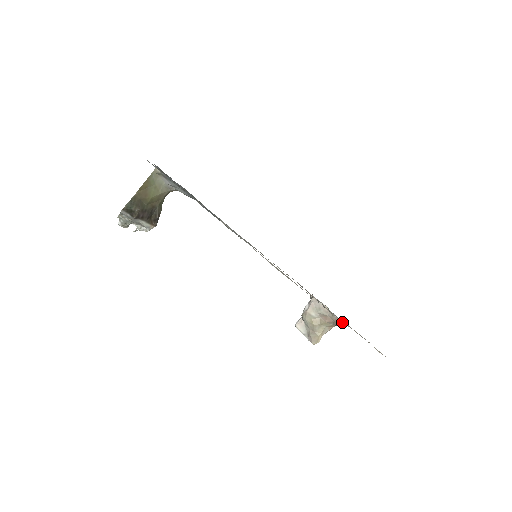
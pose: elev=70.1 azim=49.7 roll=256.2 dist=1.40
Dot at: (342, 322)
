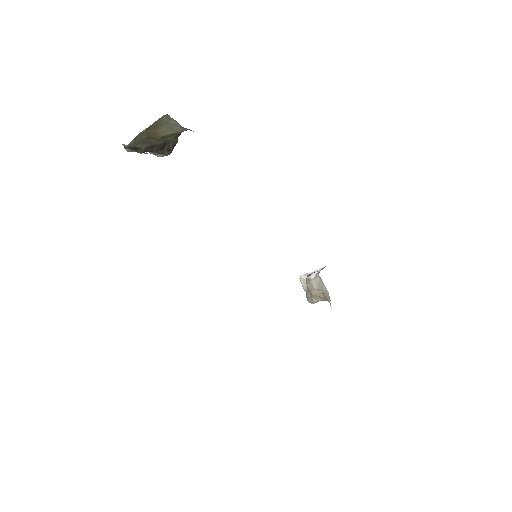
Dot at: occluded
